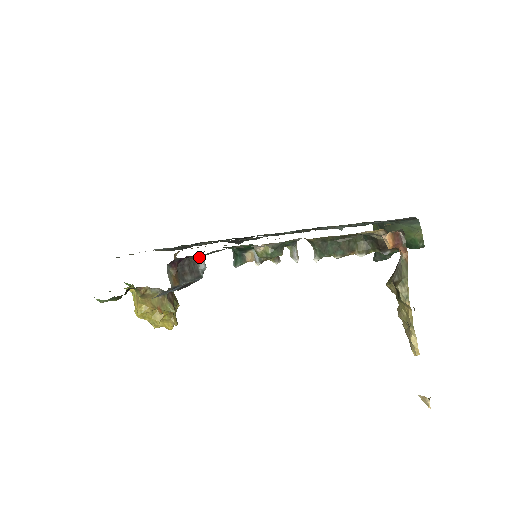
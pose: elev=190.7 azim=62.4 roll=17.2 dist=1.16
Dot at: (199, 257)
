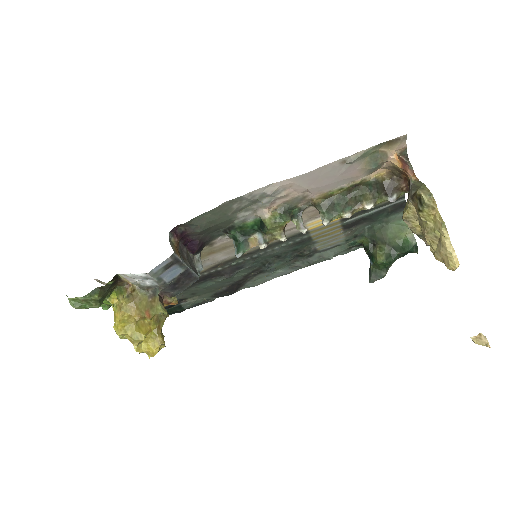
Dot at: (205, 223)
